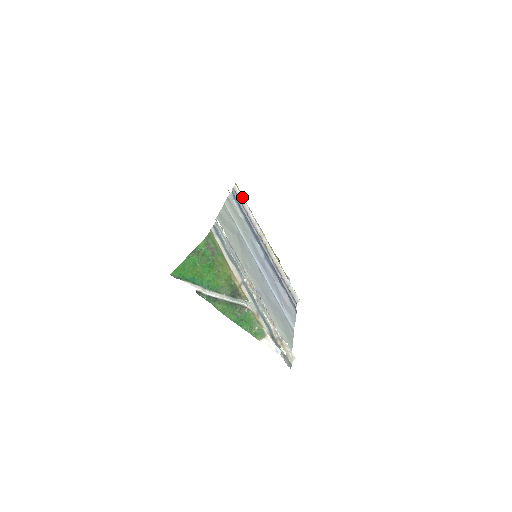
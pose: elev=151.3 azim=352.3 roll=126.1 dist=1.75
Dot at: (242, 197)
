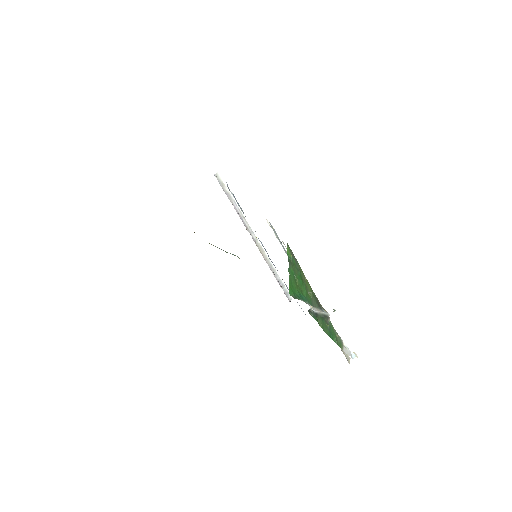
Dot at: (226, 187)
